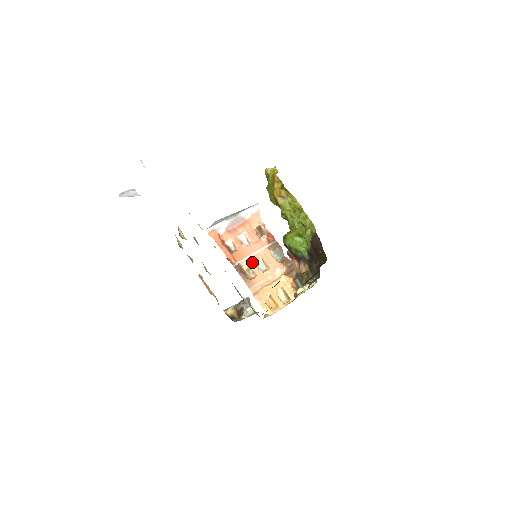
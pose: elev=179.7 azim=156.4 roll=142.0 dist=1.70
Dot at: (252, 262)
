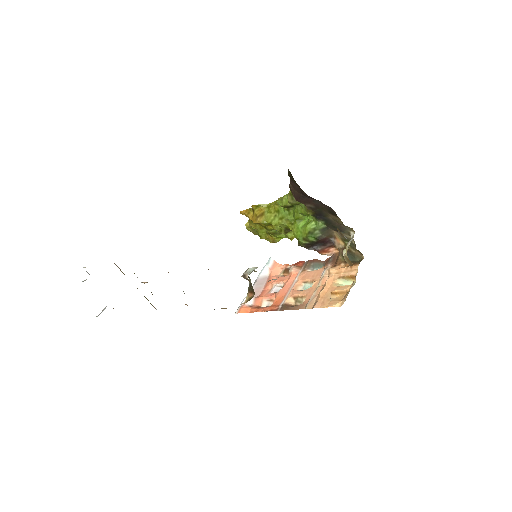
Dot at: (294, 292)
